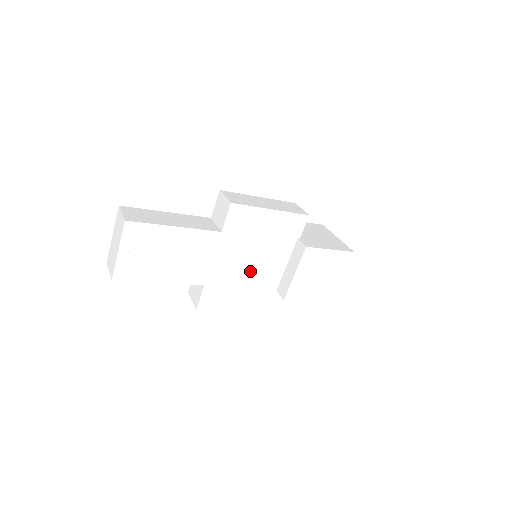
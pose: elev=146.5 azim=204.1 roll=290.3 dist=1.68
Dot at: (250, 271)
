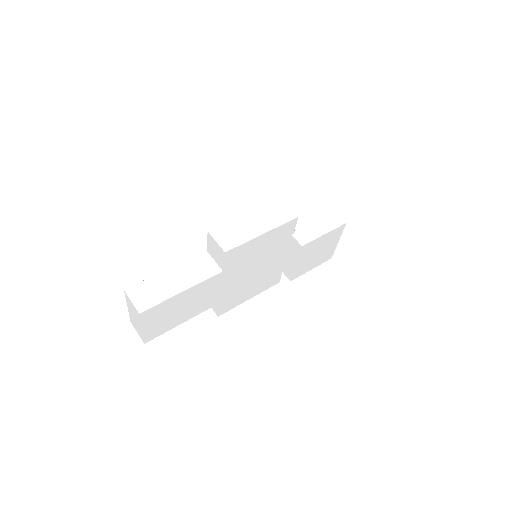
Dot at: (255, 275)
